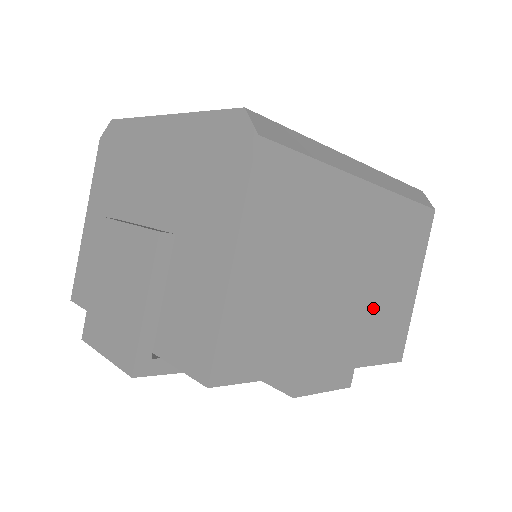
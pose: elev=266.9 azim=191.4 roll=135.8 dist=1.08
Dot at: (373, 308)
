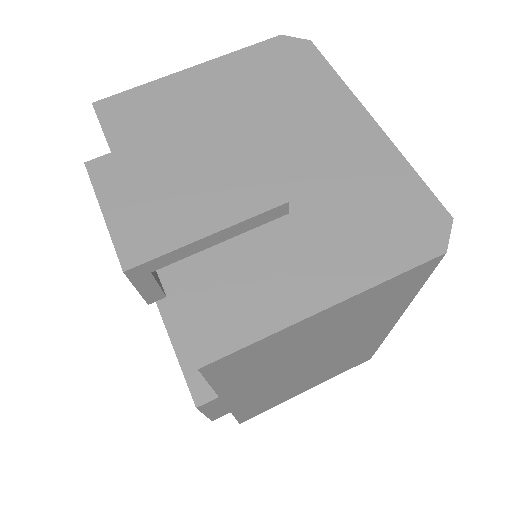
Dot at: (287, 386)
